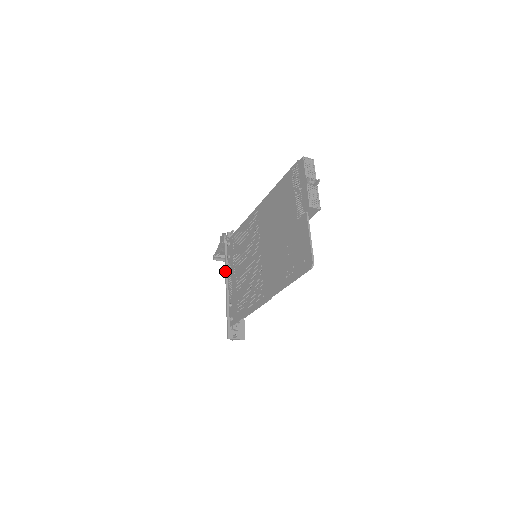
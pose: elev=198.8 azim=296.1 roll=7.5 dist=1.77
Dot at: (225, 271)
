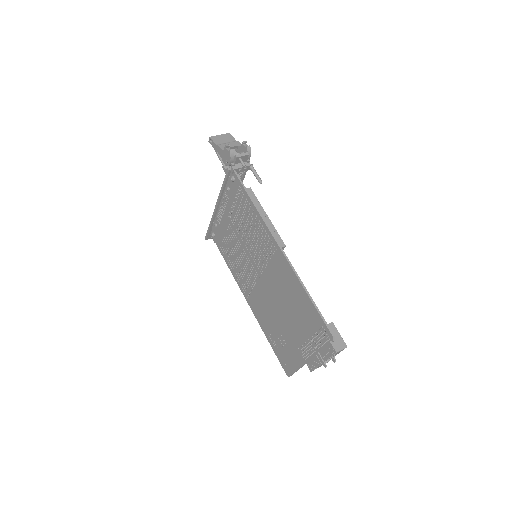
Dot at: (219, 195)
